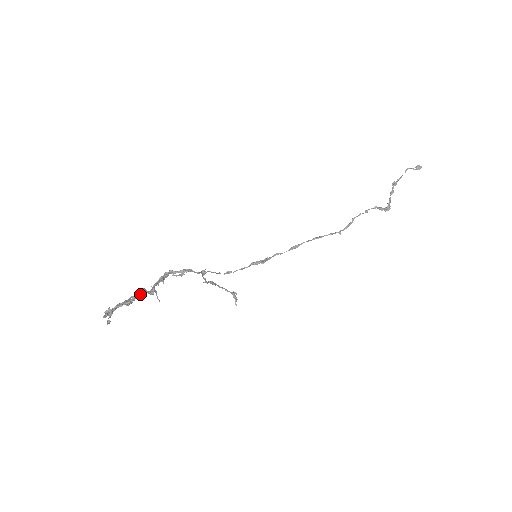
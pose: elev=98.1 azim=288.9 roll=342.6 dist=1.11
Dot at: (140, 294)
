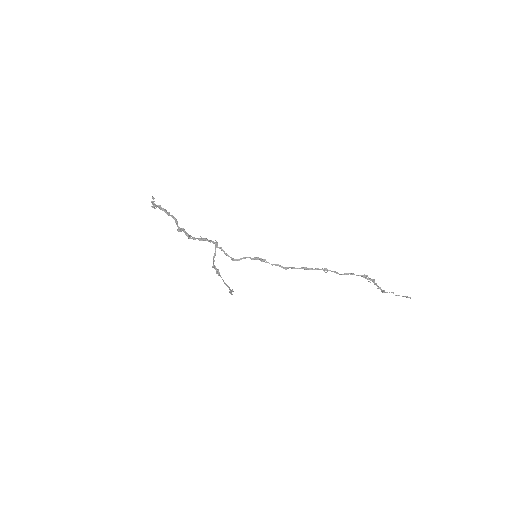
Dot at: (174, 217)
